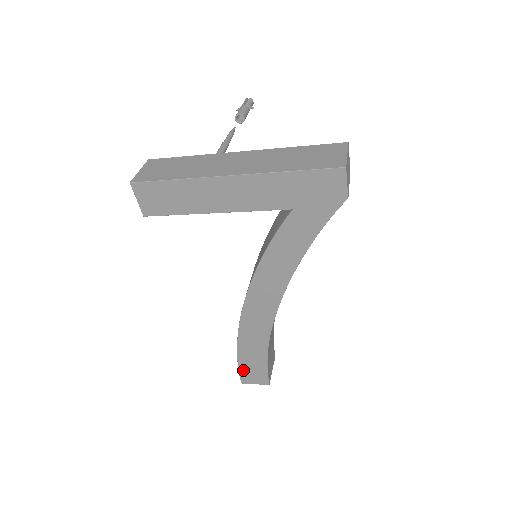
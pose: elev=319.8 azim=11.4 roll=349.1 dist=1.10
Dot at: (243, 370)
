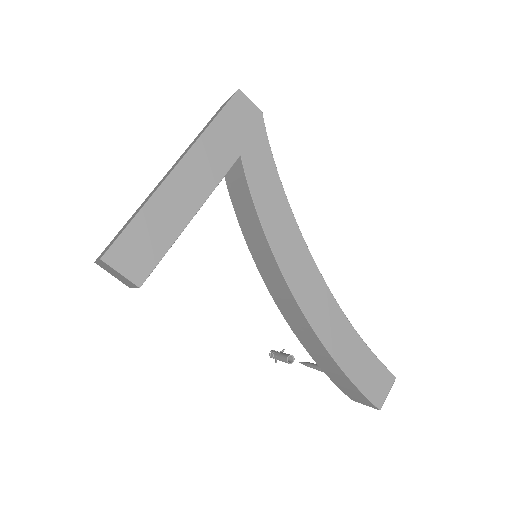
Dot at: (365, 388)
